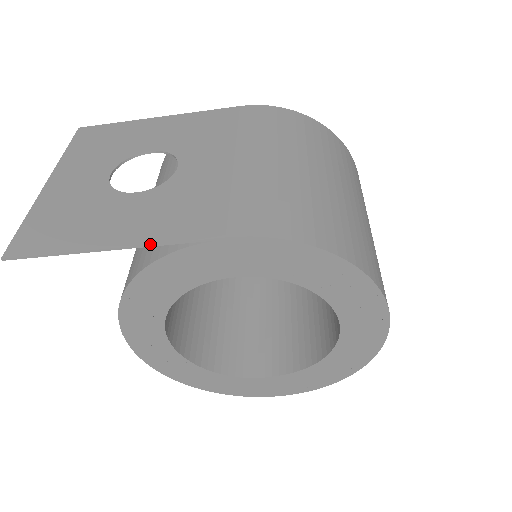
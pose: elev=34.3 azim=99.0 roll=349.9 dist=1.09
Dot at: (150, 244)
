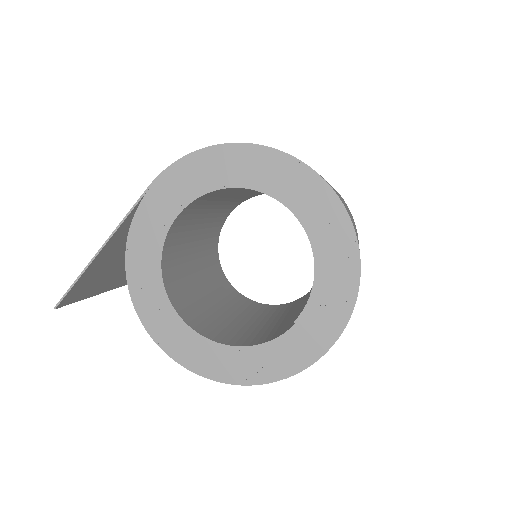
Dot at: (116, 227)
